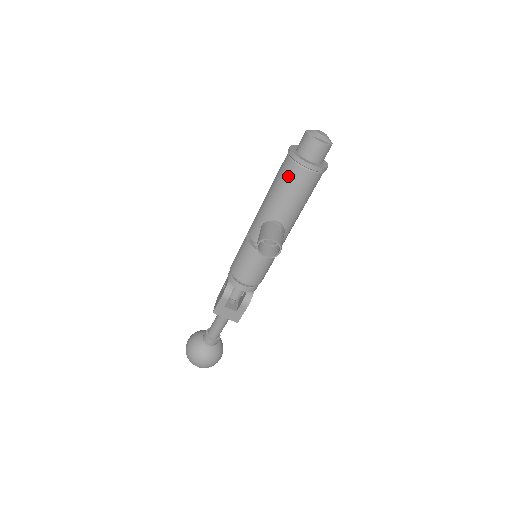
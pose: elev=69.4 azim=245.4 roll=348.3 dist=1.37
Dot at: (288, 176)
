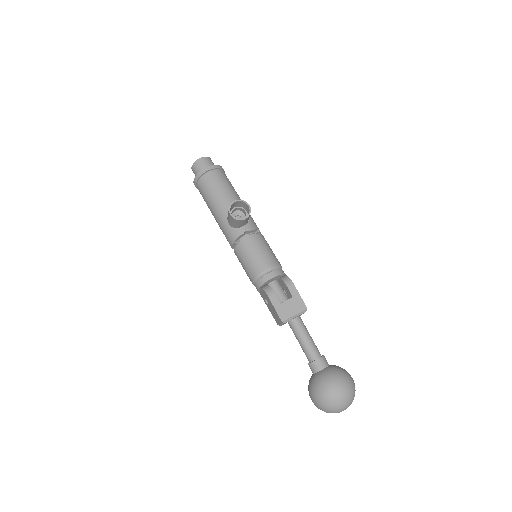
Dot at: (207, 186)
